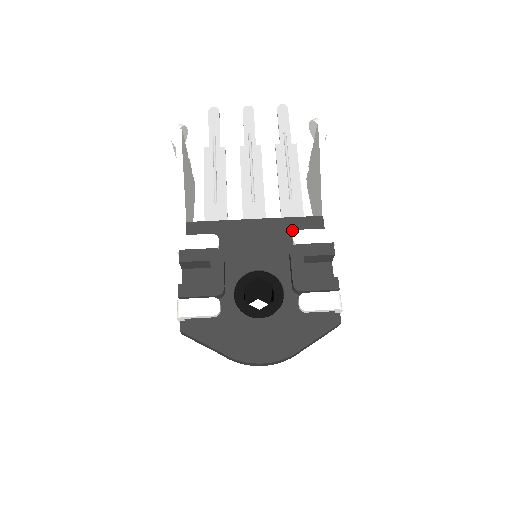
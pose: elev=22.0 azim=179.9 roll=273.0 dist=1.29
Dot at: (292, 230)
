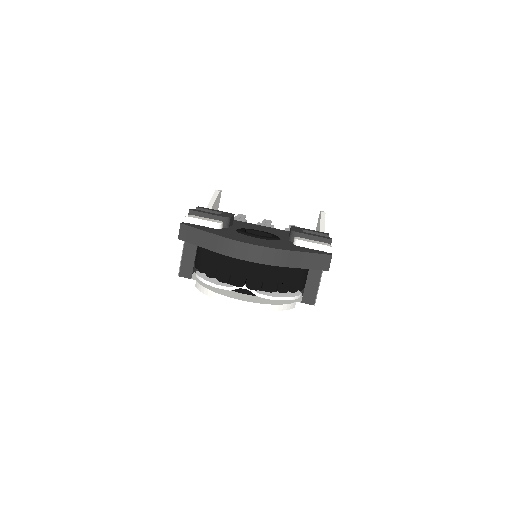
Dot at: occluded
